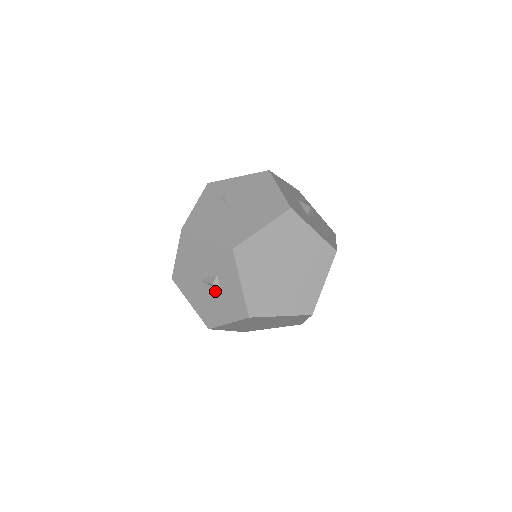
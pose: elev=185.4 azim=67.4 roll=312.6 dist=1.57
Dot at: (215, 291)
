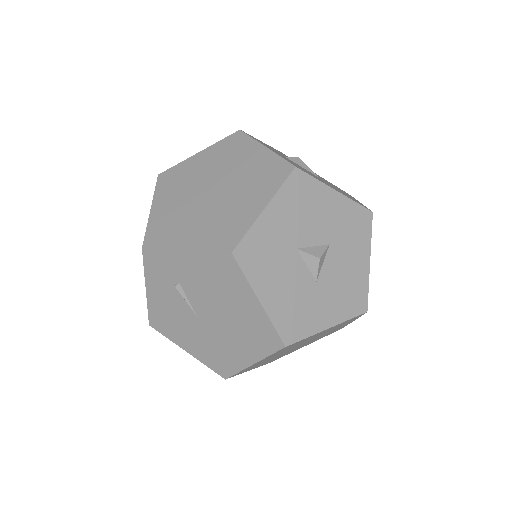
Dot at: occluded
